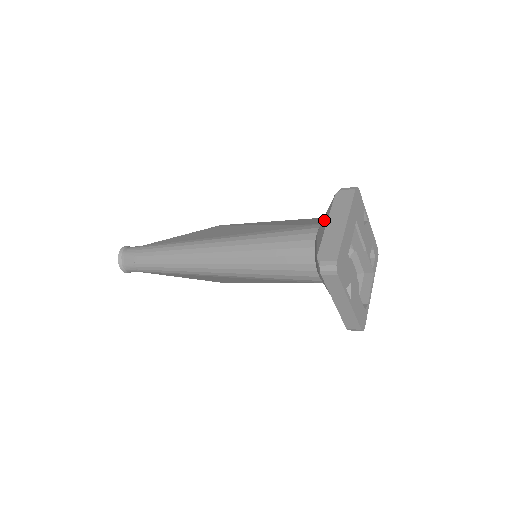
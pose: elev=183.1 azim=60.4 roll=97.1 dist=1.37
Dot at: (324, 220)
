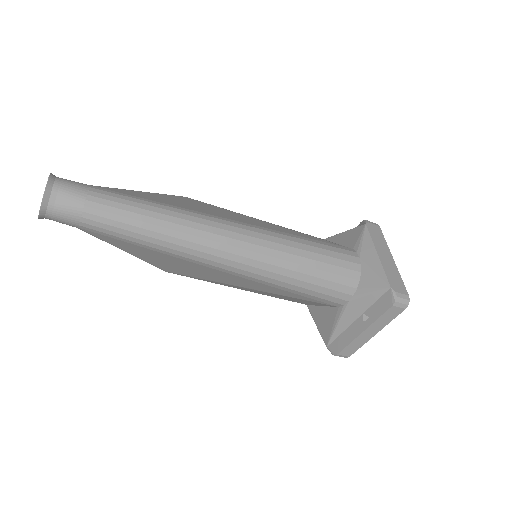
Dot at: (367, 247)
